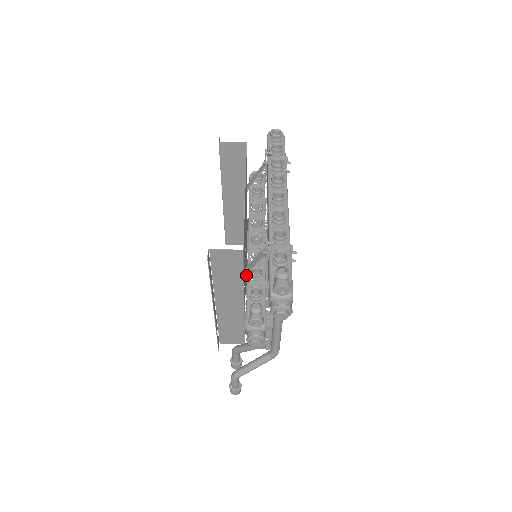
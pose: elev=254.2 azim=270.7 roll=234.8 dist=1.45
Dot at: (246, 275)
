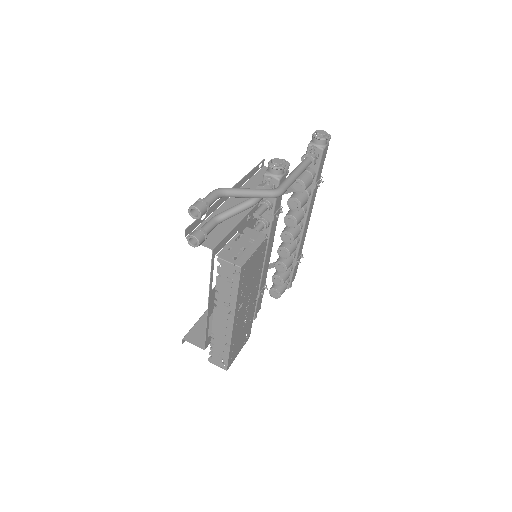
Dot at: occluded
